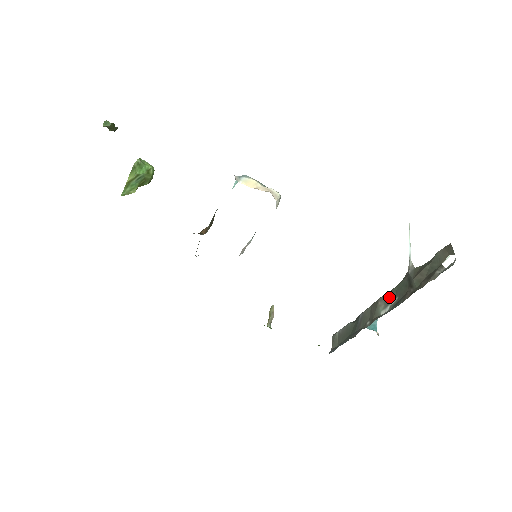
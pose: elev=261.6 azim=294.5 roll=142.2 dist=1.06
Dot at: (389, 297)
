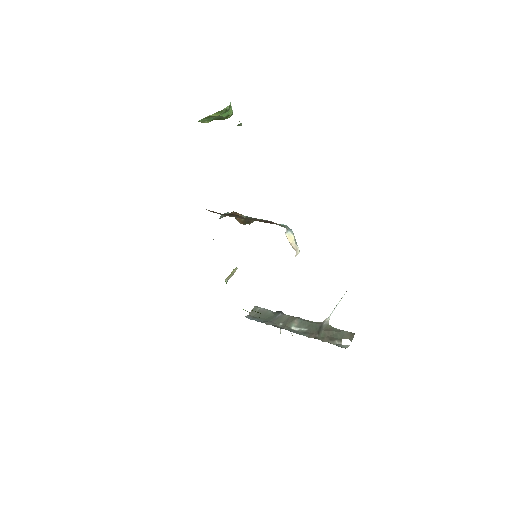
Dot at: (303, 324)
